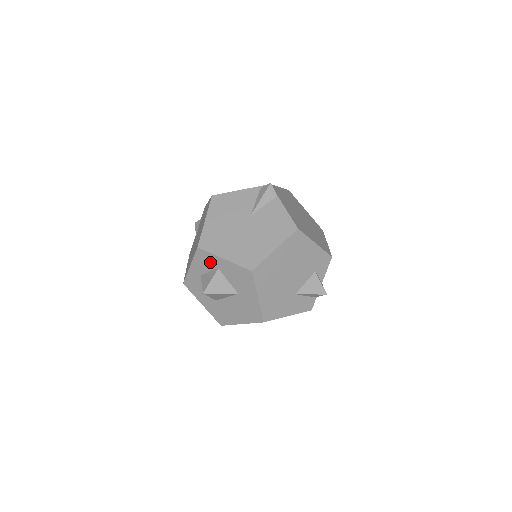
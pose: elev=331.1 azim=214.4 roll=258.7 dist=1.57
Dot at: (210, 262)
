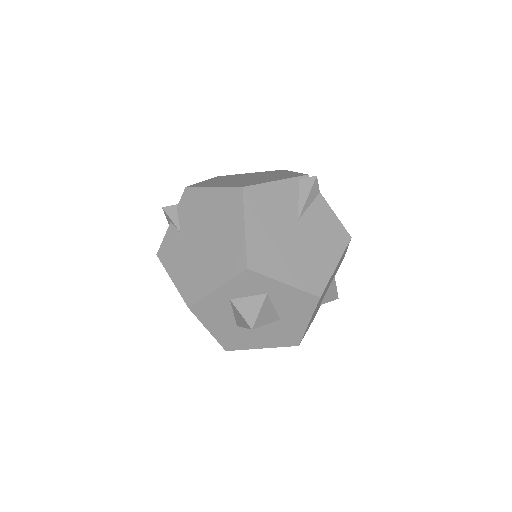
Dot at: (258, 286)
